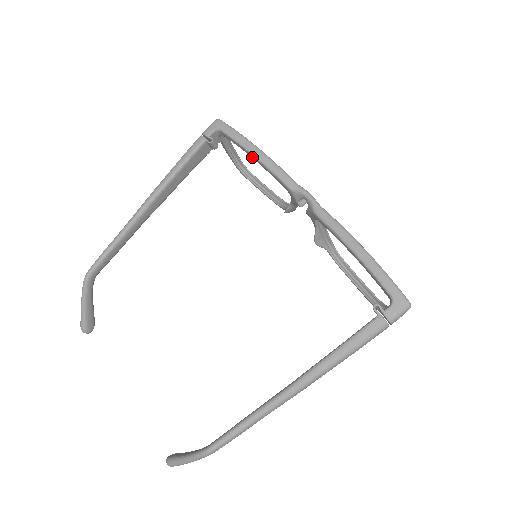
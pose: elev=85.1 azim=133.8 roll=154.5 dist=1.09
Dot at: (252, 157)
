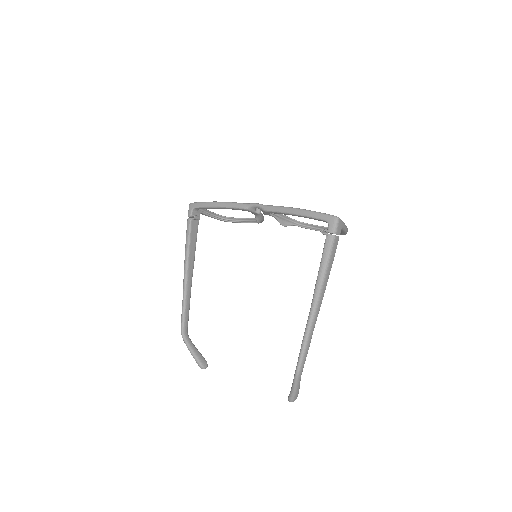
Dot at: (218, 208)
